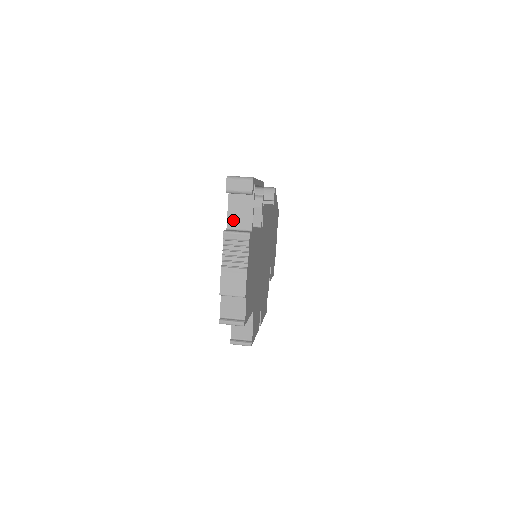
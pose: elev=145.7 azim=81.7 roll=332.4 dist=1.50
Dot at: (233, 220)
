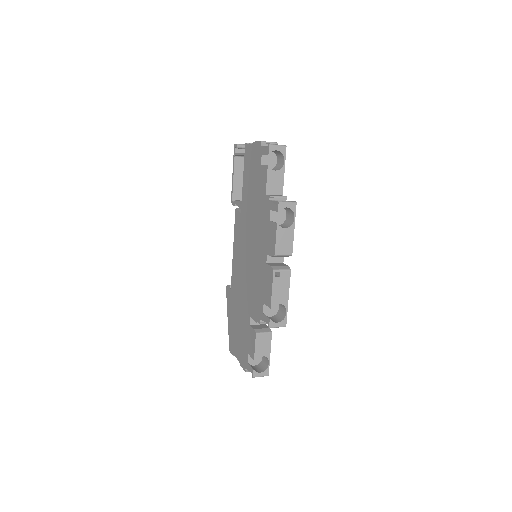
Dot at: occluded
